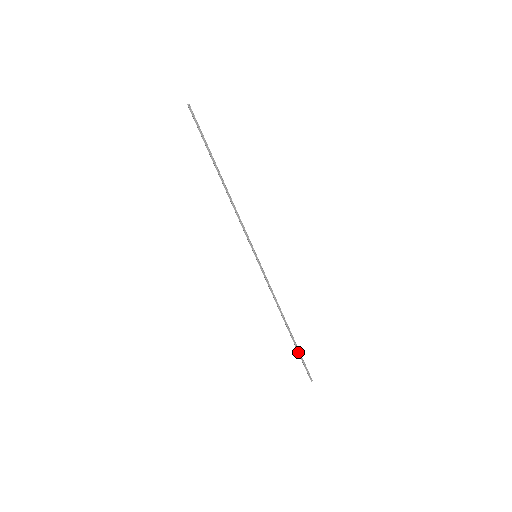
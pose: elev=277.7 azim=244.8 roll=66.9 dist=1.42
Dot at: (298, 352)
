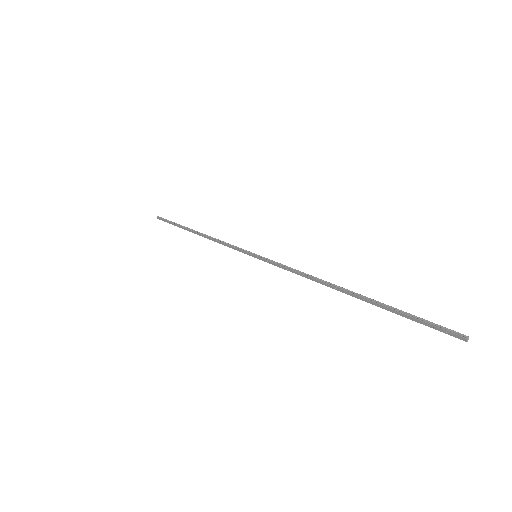
Dot at: (393, 310)
